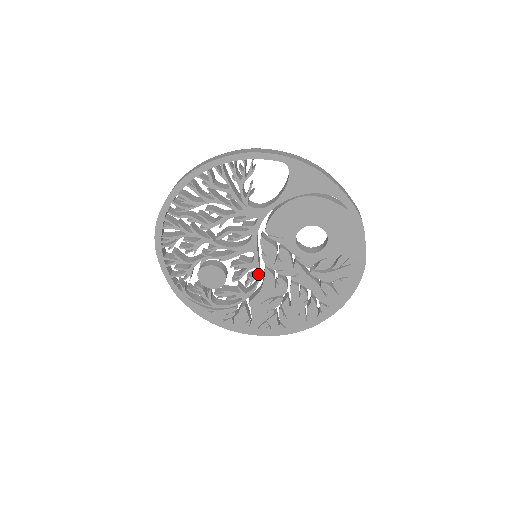
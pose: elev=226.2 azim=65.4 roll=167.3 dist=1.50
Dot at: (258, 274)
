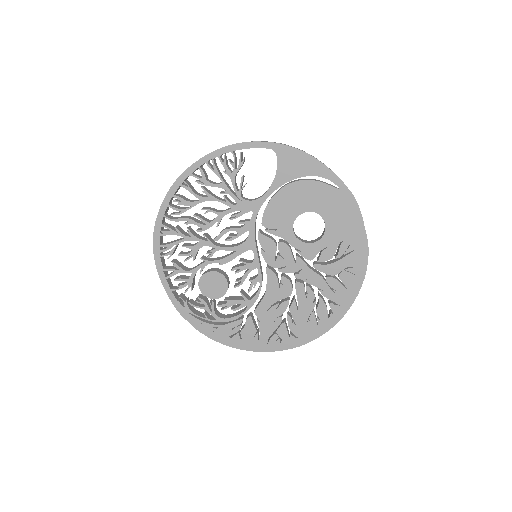
Dot at: (260, 275)
